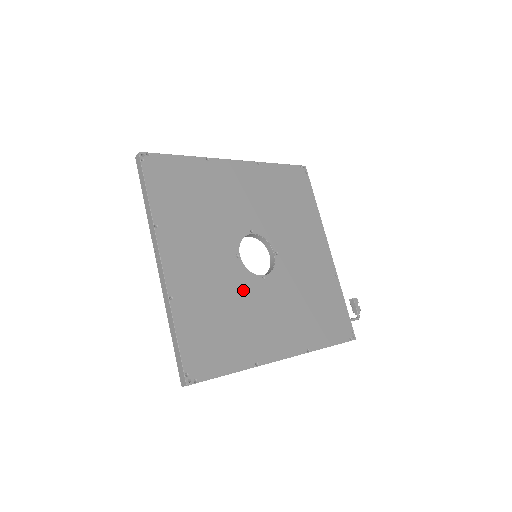
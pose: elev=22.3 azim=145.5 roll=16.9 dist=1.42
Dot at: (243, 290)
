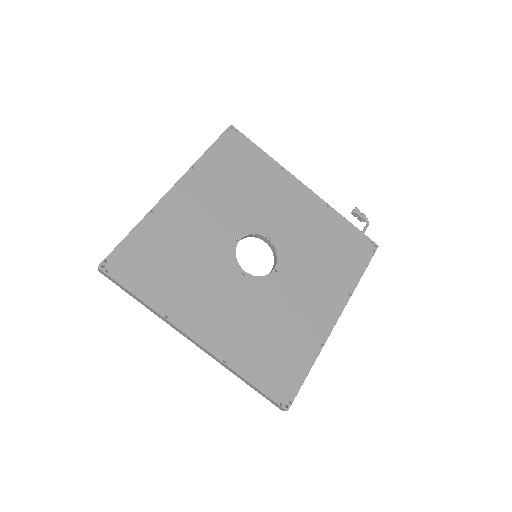
Dot at: (269, 298)
